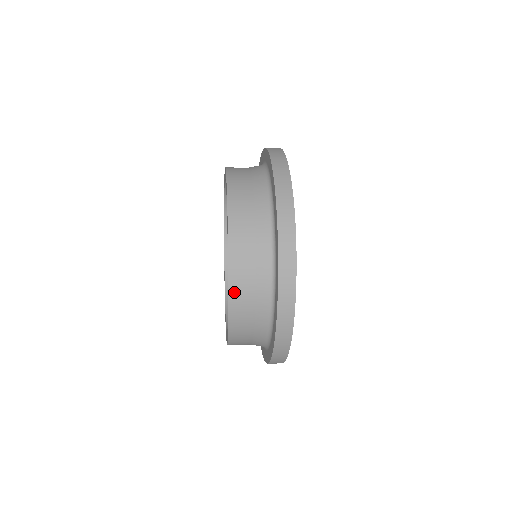
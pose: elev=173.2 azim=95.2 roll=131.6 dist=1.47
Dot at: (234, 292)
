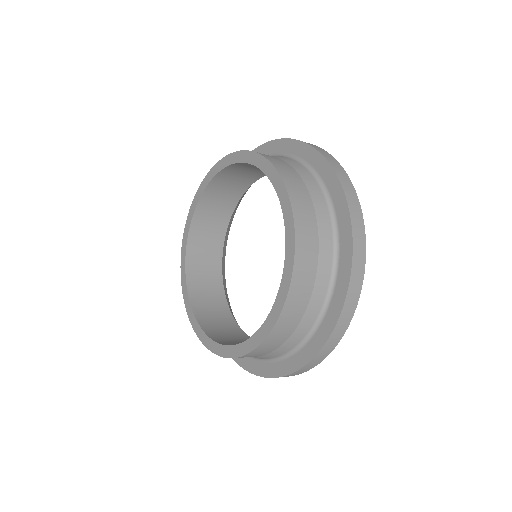
Dot at: (257, 350)
